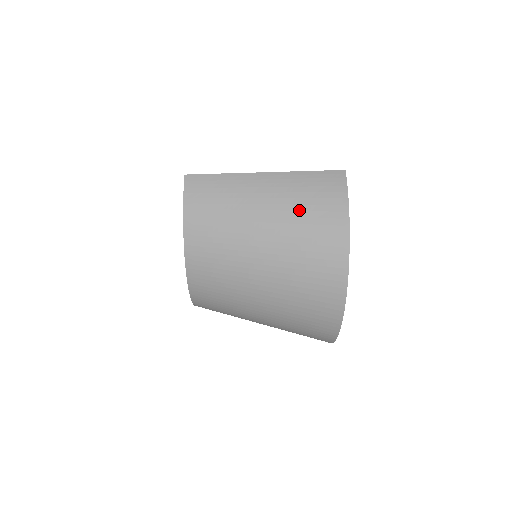
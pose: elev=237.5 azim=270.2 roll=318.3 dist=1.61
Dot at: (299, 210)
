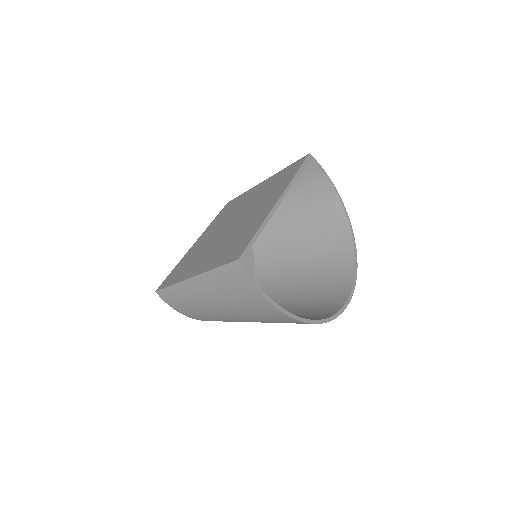
Dot at: (233, 301)
